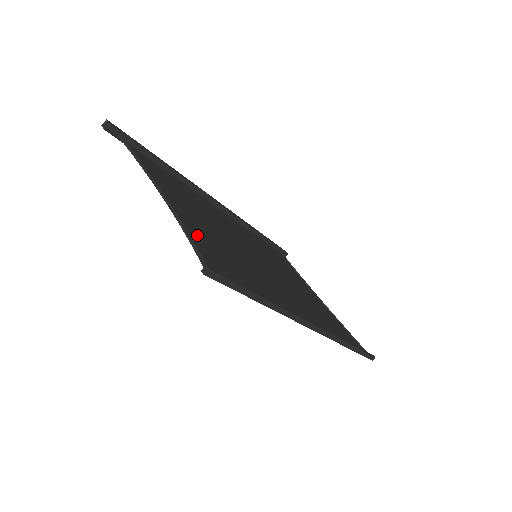
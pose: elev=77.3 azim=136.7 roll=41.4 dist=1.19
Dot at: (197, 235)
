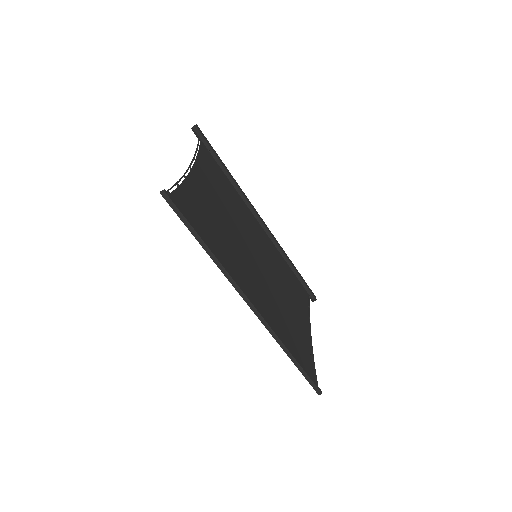
Dot at: (192, 193)
